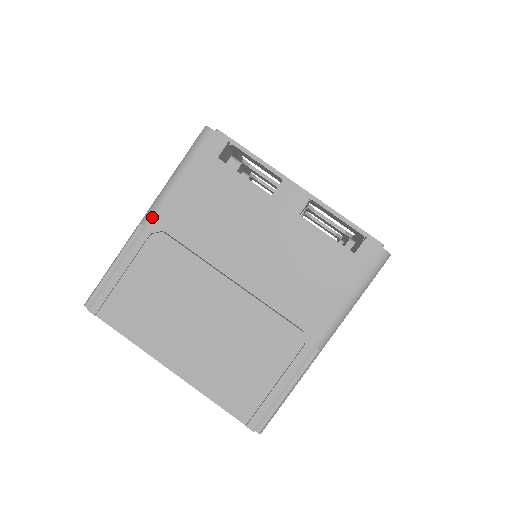
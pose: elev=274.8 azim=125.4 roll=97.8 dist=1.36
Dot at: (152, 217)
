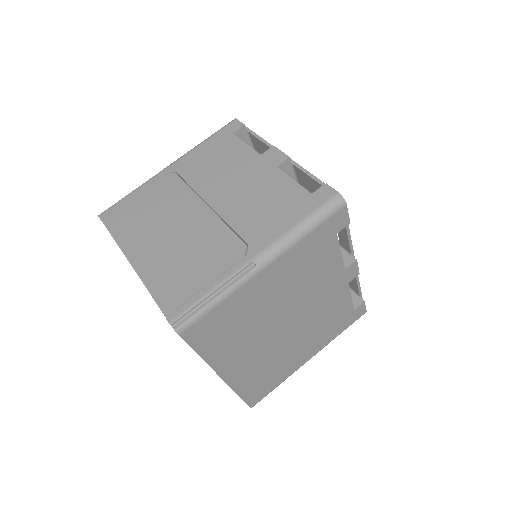
Dot at: (173, 164)
